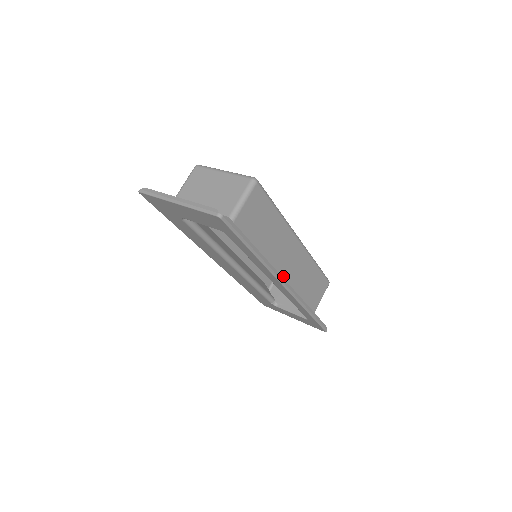
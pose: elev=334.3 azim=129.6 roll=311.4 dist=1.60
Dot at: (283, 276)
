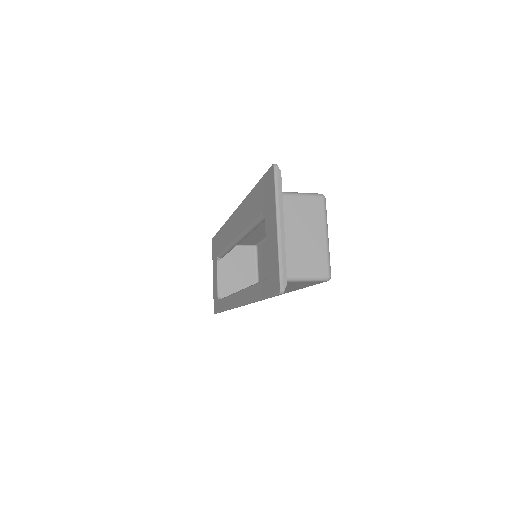
Dot at: occluded
